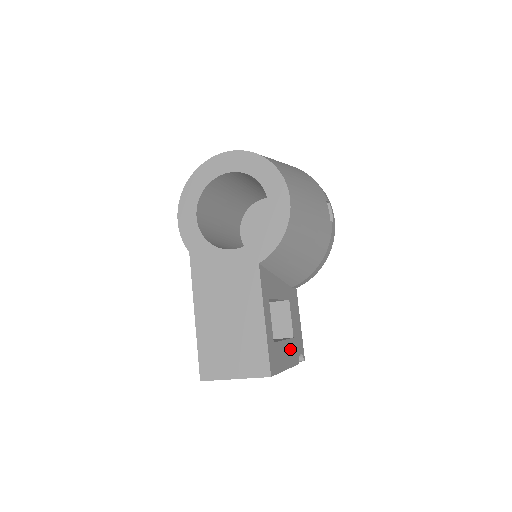
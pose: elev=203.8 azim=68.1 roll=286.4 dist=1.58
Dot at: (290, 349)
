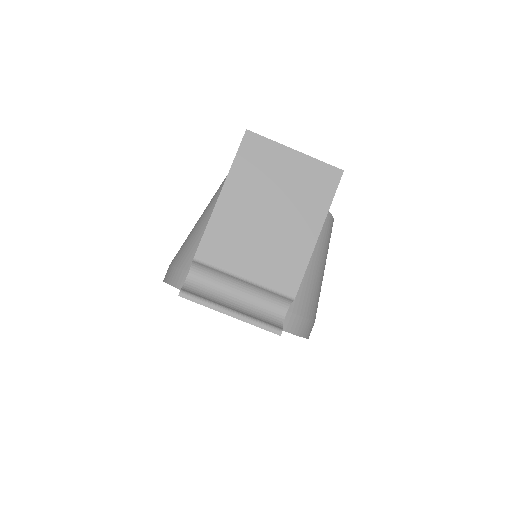
Dot at: occluded
